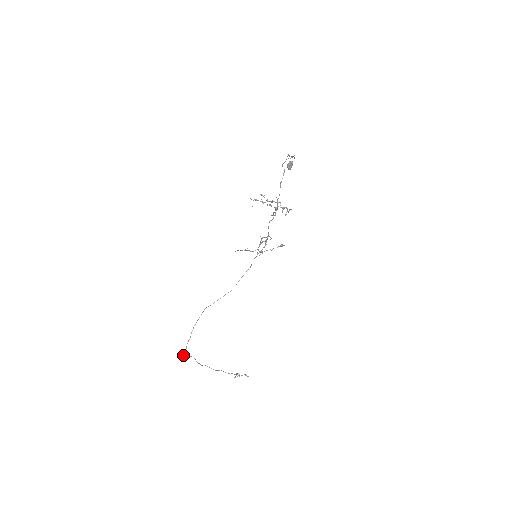
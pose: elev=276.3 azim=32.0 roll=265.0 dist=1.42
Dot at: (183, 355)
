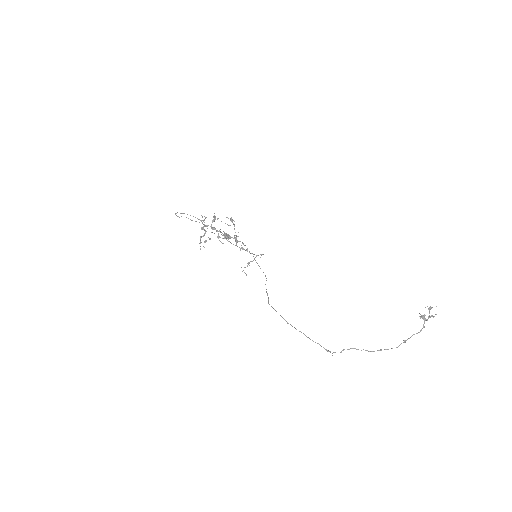
Dot at: occluded
